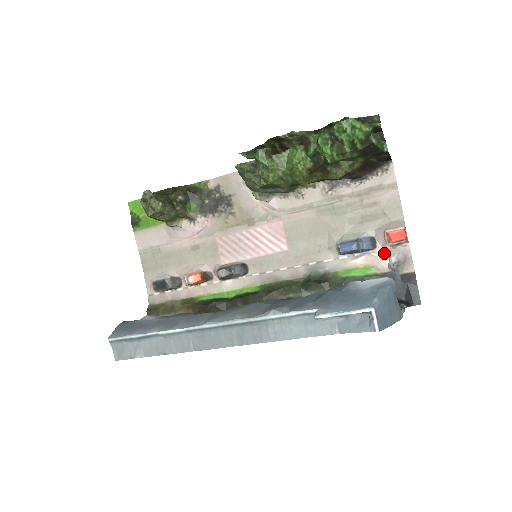
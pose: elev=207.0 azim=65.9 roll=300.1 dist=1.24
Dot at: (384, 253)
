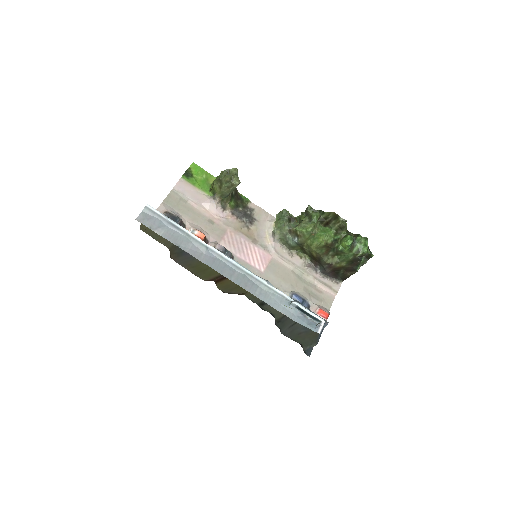
Dot at: occluded
